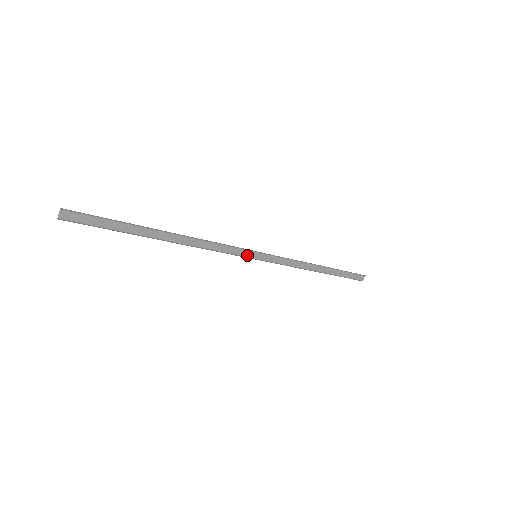
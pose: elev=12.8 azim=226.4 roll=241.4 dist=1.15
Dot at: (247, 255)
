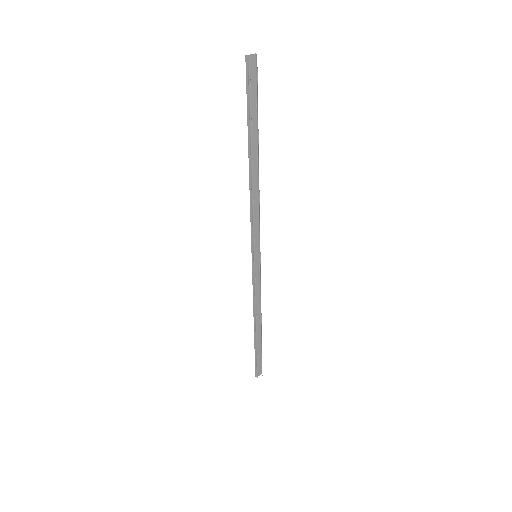
Dot at: (255, 247)
